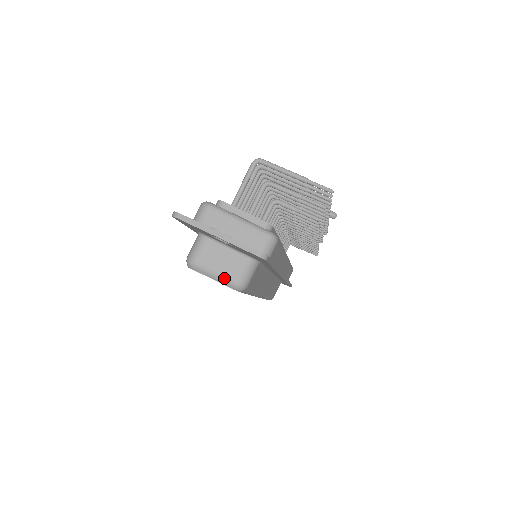
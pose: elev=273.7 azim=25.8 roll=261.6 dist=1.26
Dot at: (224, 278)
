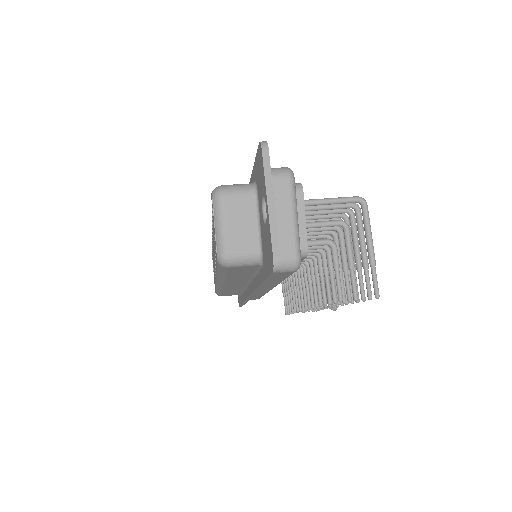
Dot at: (223, 237)
